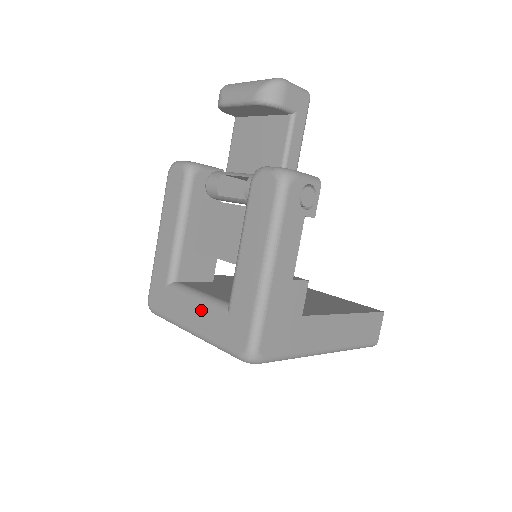
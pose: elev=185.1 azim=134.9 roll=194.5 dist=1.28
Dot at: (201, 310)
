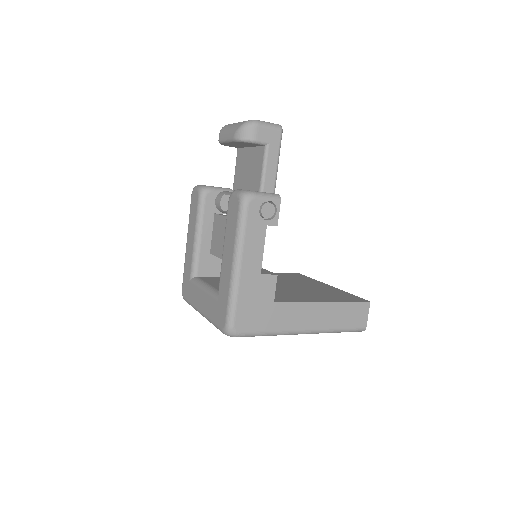
Dot at: (205, 297)
